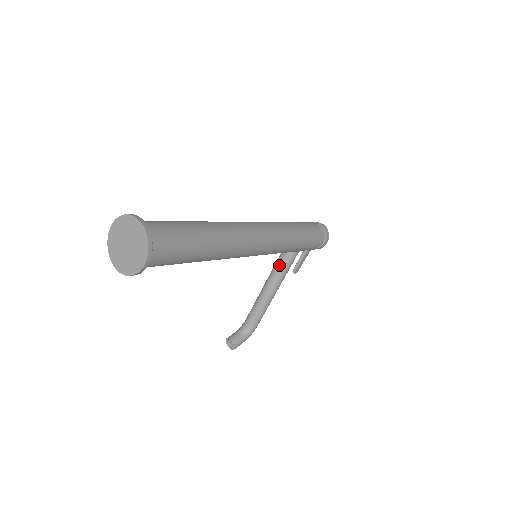
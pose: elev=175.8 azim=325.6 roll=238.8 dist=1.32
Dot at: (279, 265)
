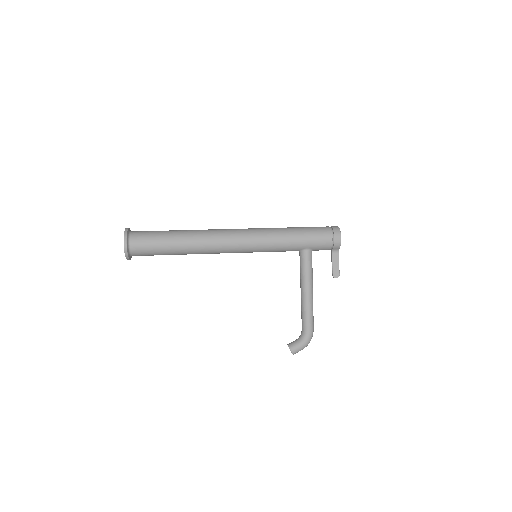
Dot at: (300, 267)
